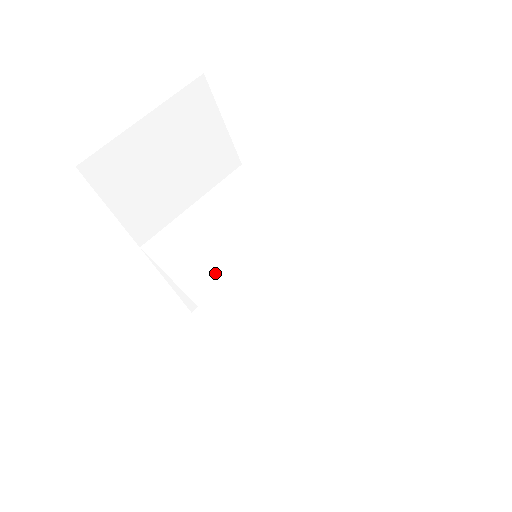
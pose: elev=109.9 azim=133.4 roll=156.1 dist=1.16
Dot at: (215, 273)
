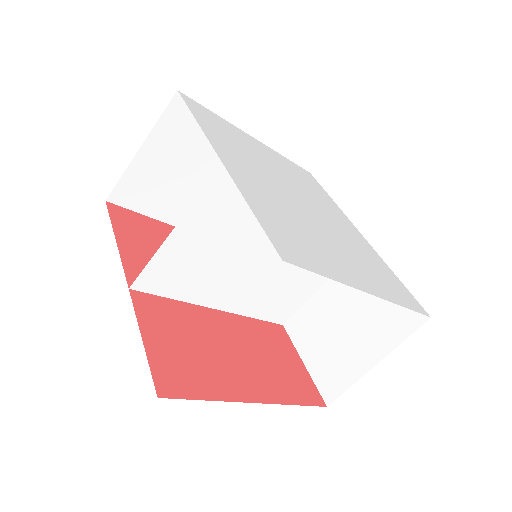
Dot at: (229, 287)
